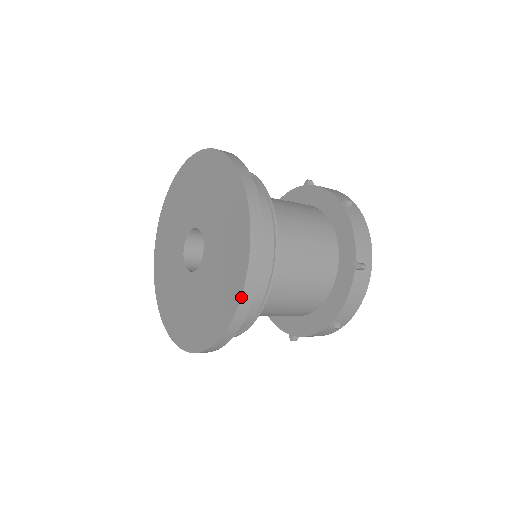
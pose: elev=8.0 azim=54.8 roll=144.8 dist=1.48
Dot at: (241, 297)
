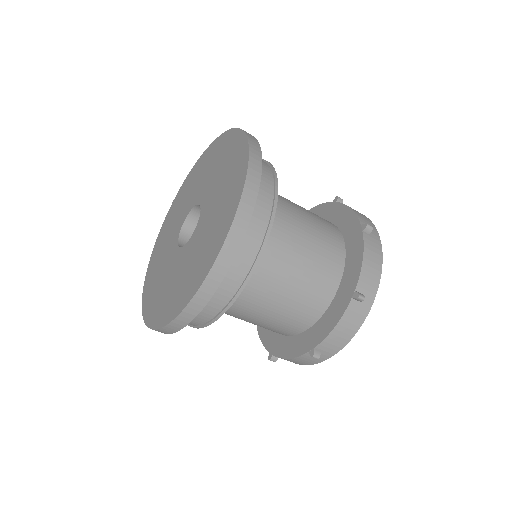
Dot at: (206, 277)
